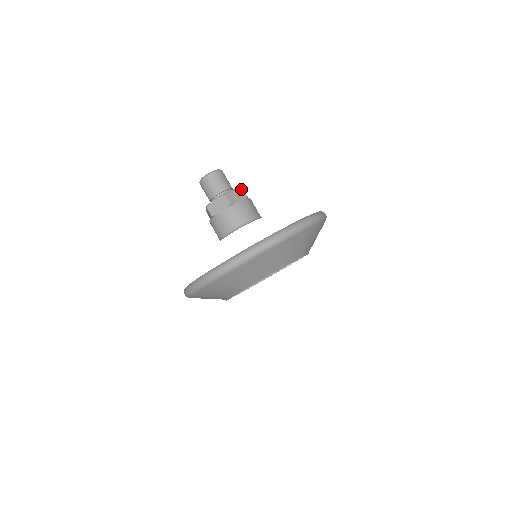
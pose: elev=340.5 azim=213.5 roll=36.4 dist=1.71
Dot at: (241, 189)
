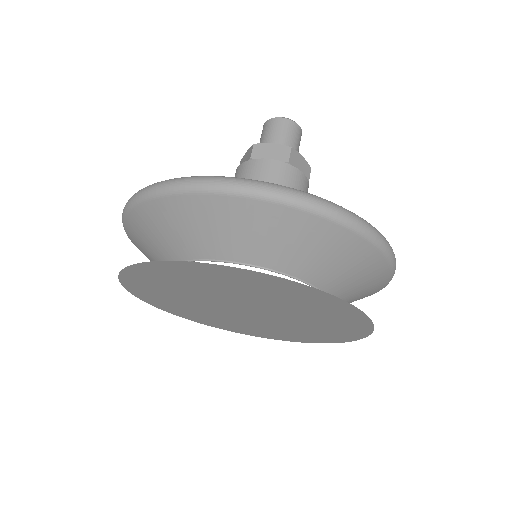
Dot at: (309, 167)
